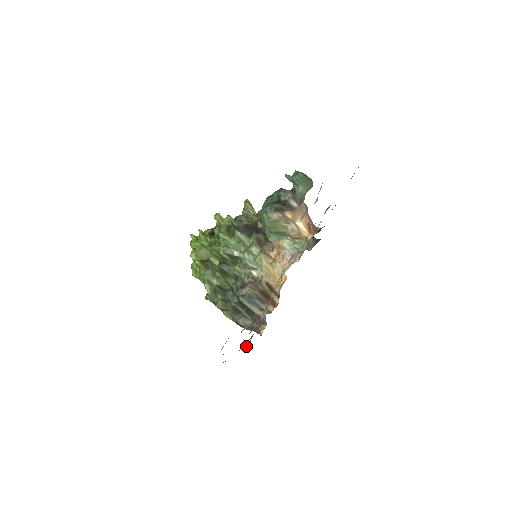
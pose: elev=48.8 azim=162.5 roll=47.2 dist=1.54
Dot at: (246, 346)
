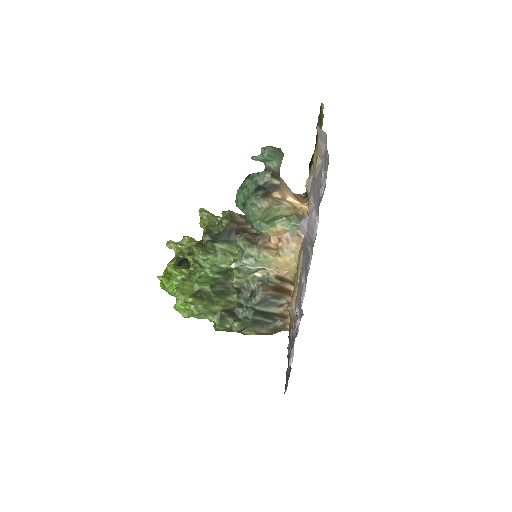
Dot at: (288, 349)
